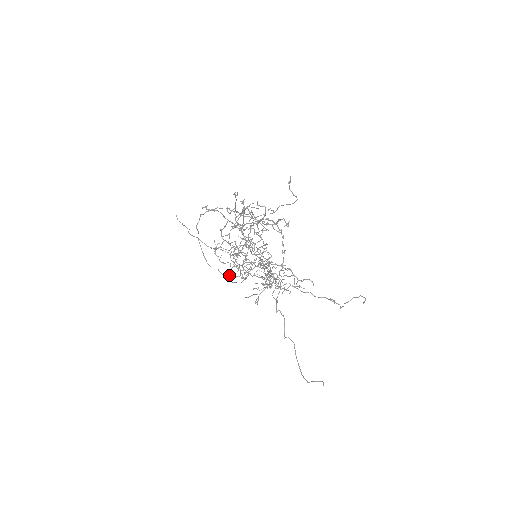
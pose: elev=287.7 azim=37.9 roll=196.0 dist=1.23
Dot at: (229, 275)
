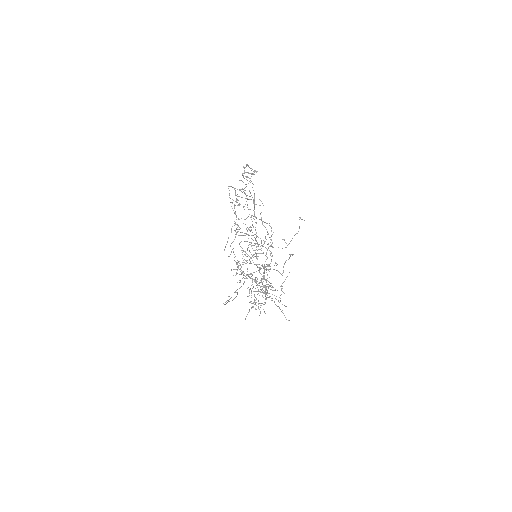
Dot at: (236, 274)
